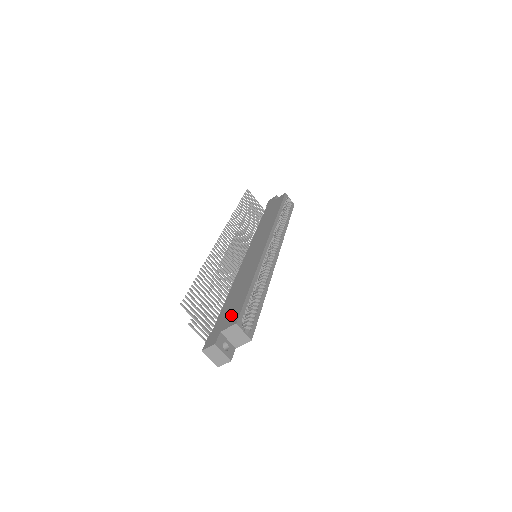
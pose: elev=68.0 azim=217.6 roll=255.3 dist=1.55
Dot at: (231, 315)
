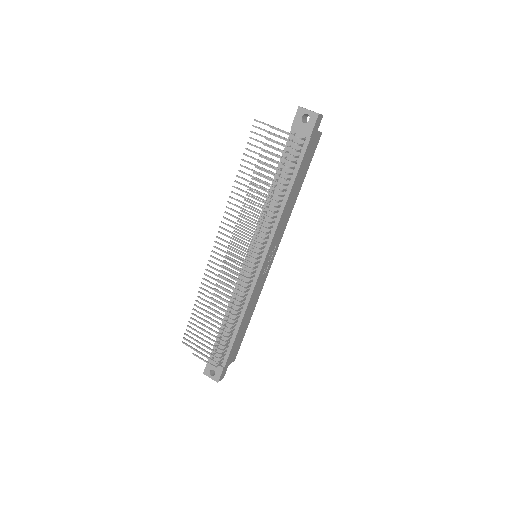
Dot at: occluded
